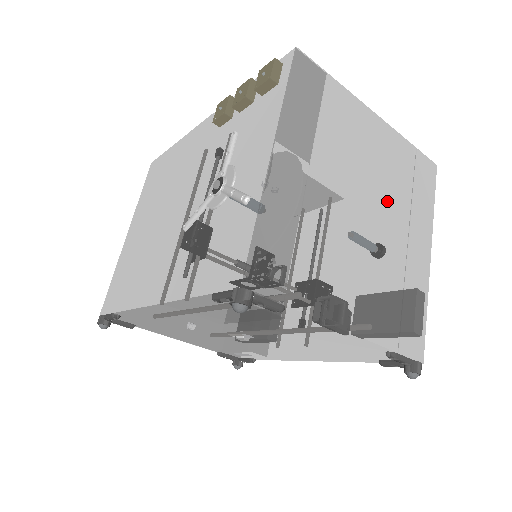
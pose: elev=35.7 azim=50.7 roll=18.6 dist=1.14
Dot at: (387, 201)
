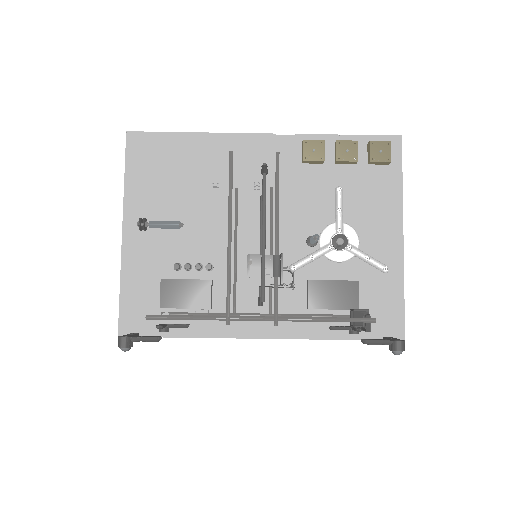
Dot at: occluded
